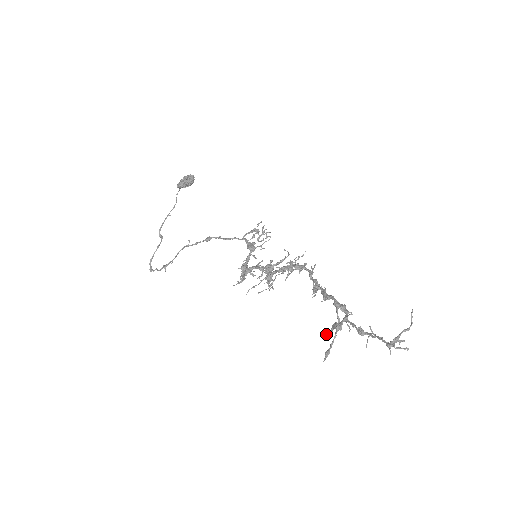
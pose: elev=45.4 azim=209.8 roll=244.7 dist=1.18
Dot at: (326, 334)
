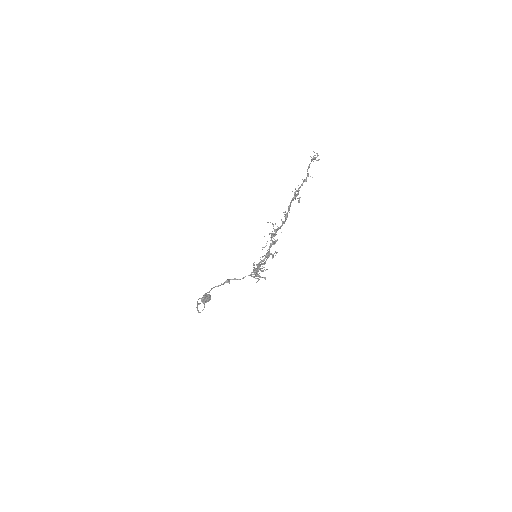
Dot at: (293, 200)
